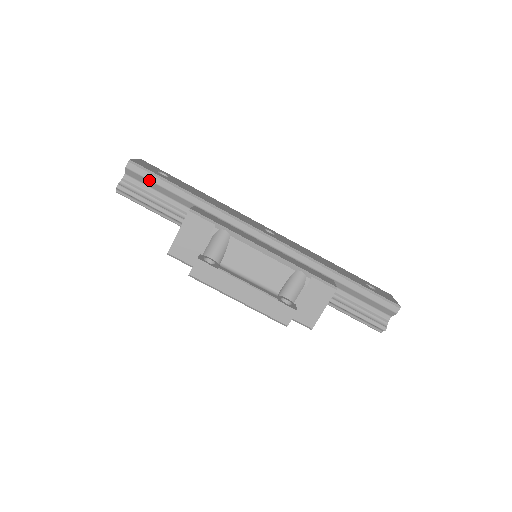
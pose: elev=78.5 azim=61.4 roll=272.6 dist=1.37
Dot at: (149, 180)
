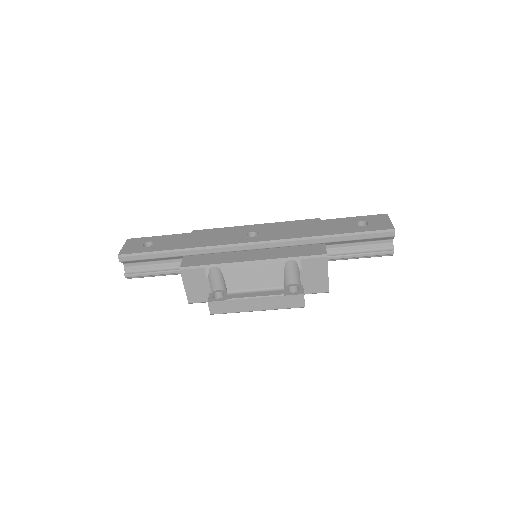
Dot at: (141, 260)
